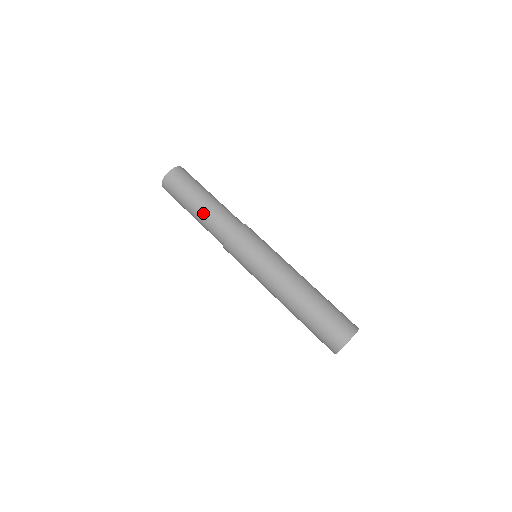
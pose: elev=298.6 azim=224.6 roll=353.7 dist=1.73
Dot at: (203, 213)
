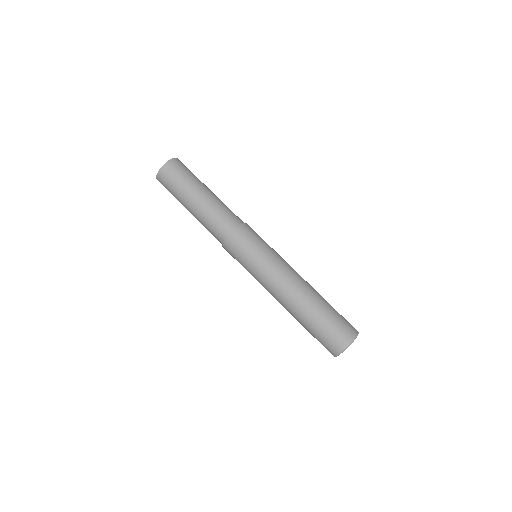
Dot at: (199, 214)
